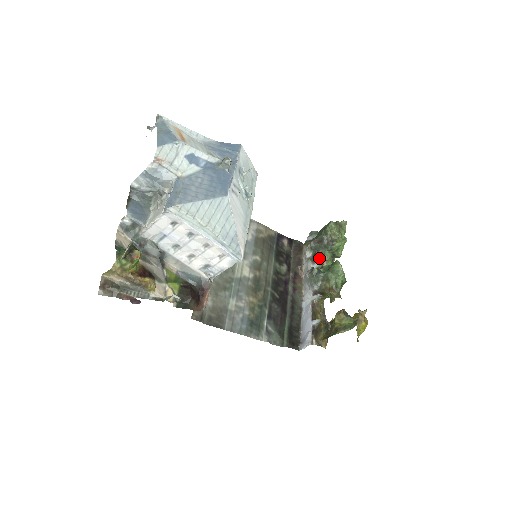
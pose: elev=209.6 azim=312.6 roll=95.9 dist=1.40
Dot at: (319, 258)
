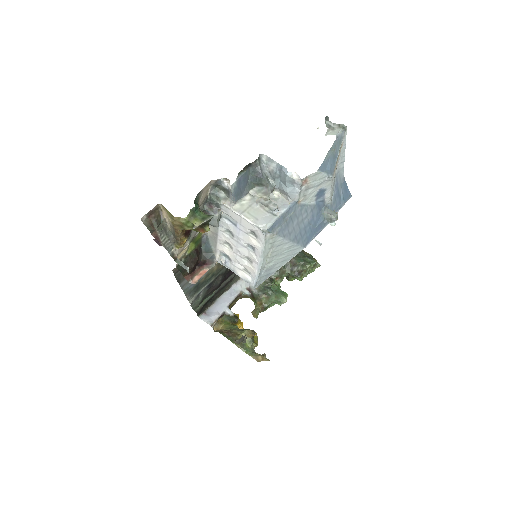
Dot at: (279, 273)
